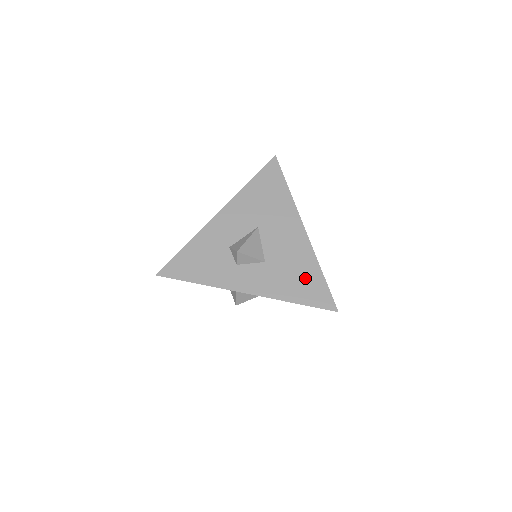
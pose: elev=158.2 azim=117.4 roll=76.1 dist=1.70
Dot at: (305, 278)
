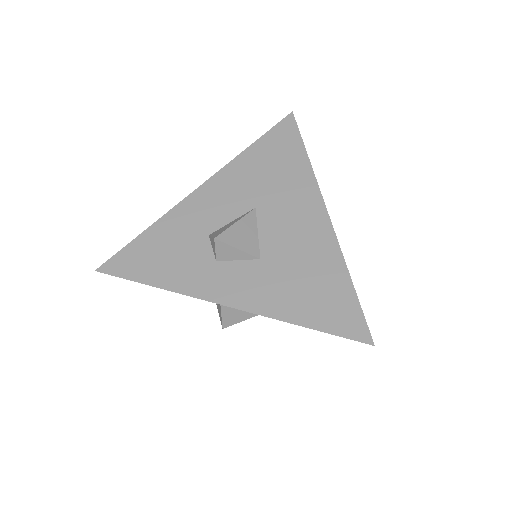
Dot at: (322, 287)
